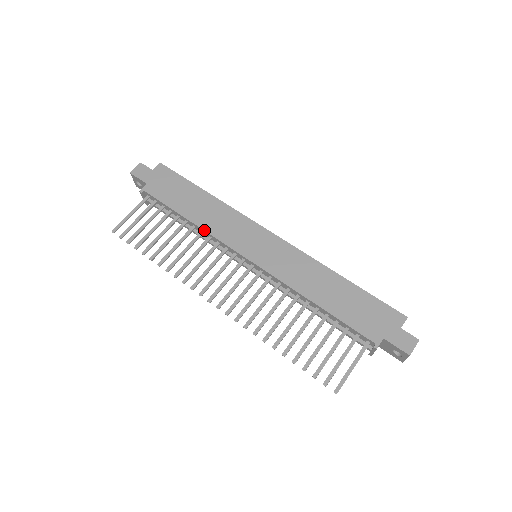
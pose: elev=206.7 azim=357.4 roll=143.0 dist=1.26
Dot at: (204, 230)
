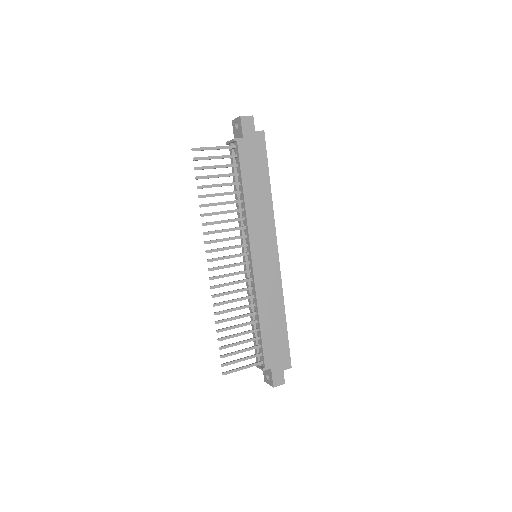
Dot at: (246, 212)
